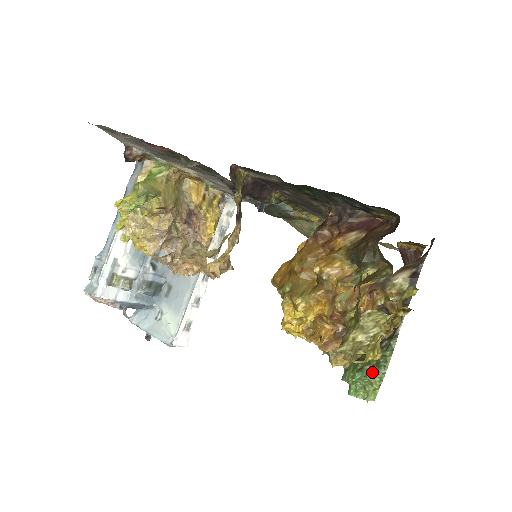
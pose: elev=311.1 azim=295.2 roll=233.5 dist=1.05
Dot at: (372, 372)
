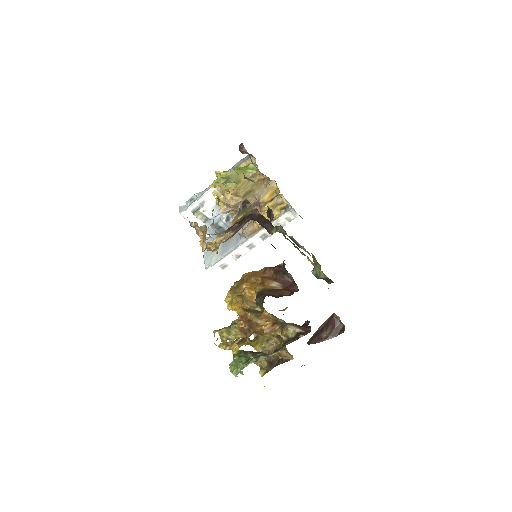
Dot at: (241, 362)
